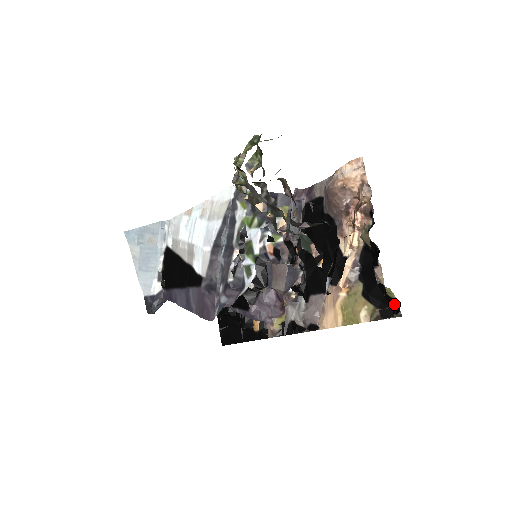
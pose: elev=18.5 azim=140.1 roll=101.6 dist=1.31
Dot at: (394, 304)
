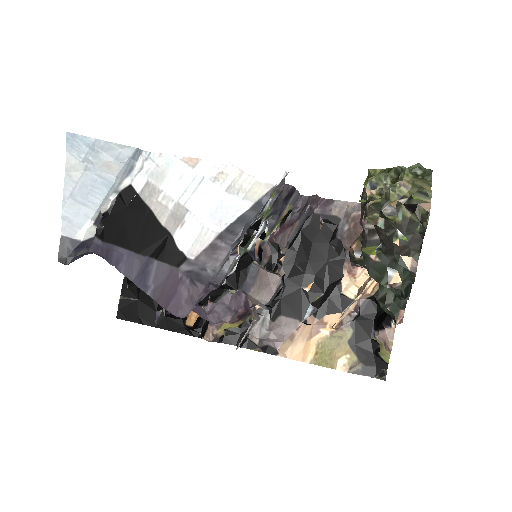
Dot at: (381, 366)
